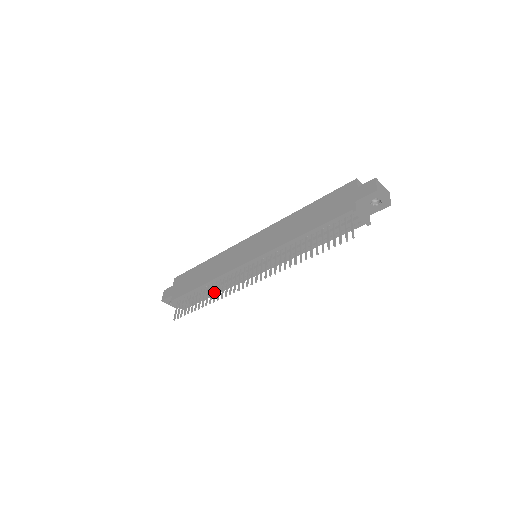
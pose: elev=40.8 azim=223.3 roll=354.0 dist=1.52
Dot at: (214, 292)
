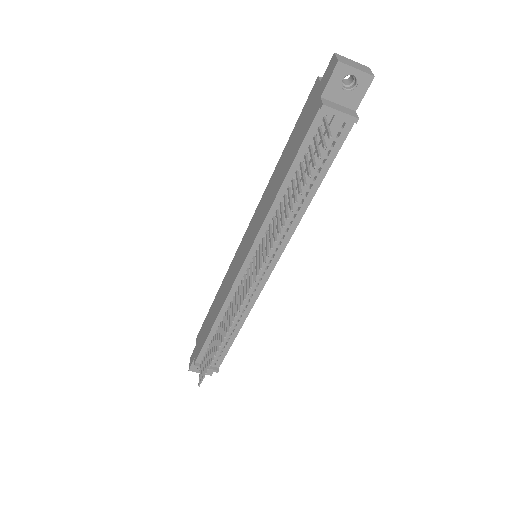
Dot at: (224, 325)
